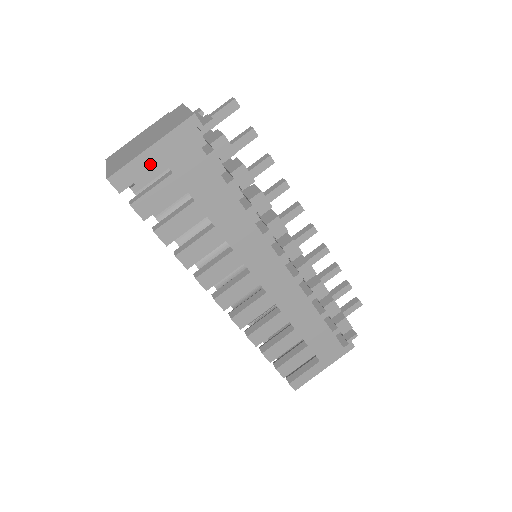
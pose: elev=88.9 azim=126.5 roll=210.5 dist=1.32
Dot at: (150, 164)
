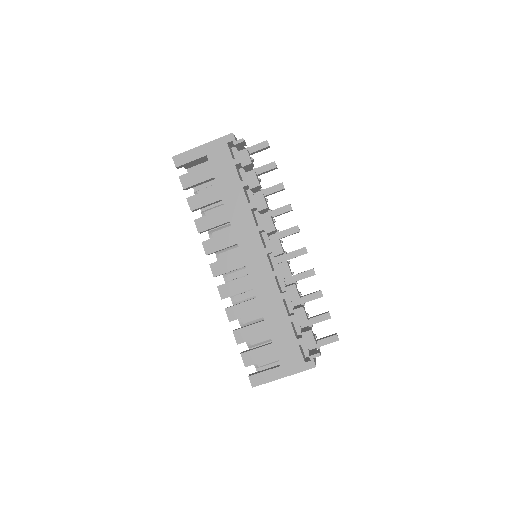
Dot at: (198, 155)
